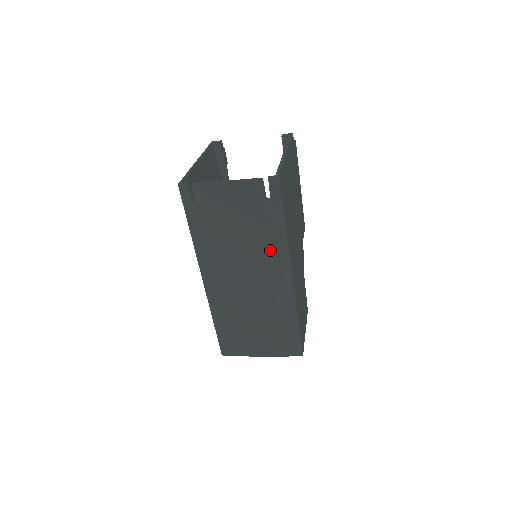
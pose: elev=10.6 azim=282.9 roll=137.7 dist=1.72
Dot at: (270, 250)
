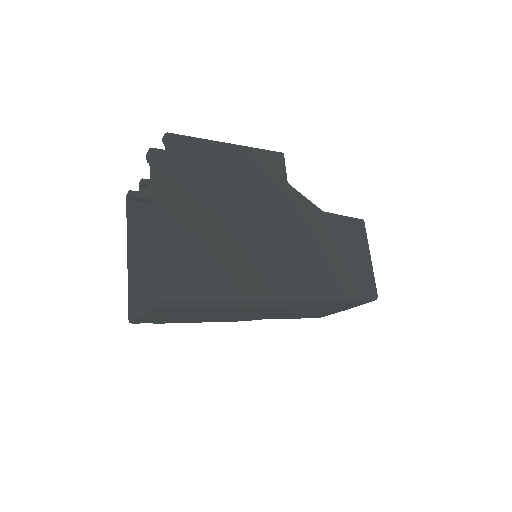
Dot at: (236, 309)
